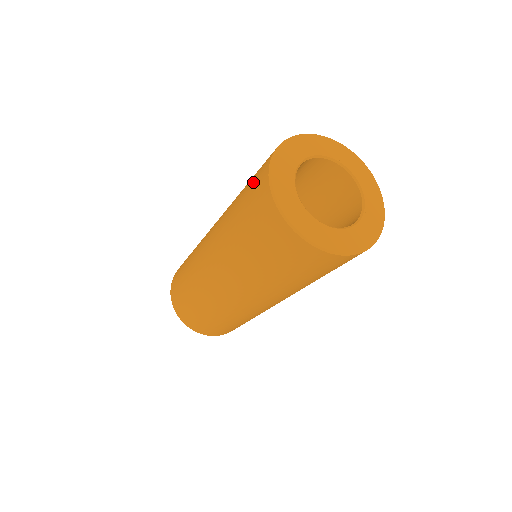
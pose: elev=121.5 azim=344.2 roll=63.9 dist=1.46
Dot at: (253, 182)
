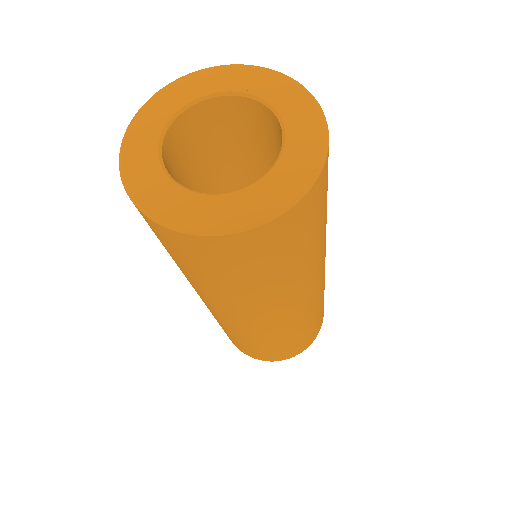
Dot at: occluded
